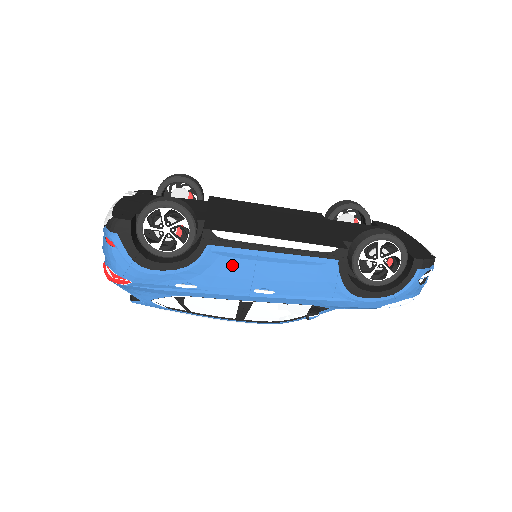
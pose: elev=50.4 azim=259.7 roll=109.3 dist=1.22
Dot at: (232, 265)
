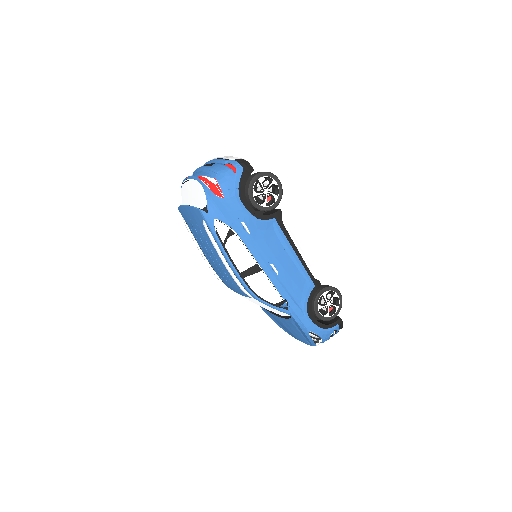
Dot at: (274, 240)
